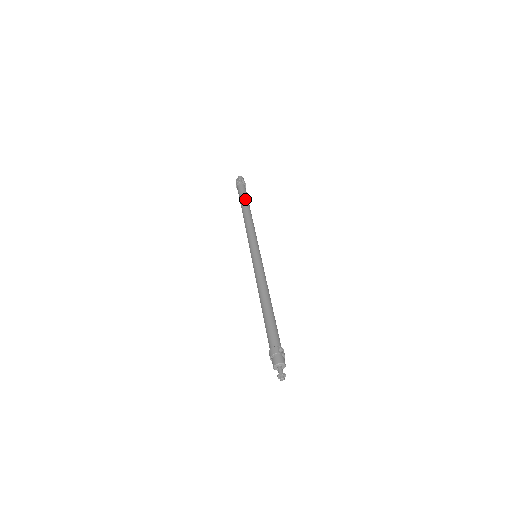
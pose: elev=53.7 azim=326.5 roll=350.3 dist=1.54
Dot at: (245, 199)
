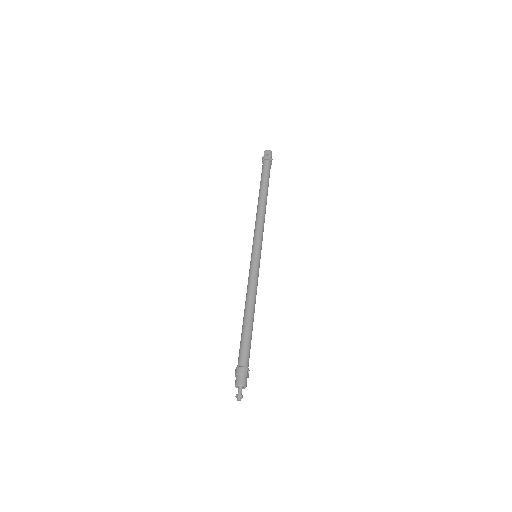
Dot at: (268, 183)
